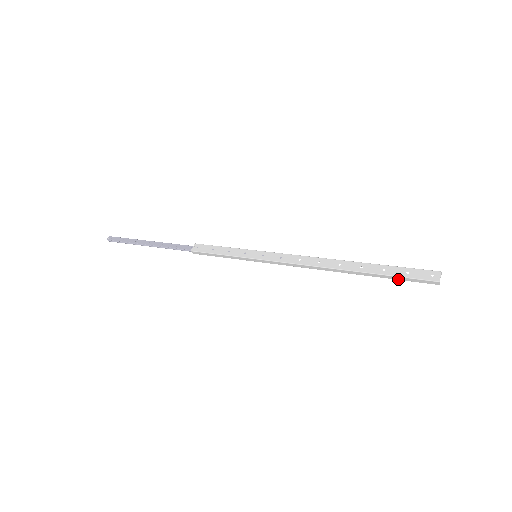
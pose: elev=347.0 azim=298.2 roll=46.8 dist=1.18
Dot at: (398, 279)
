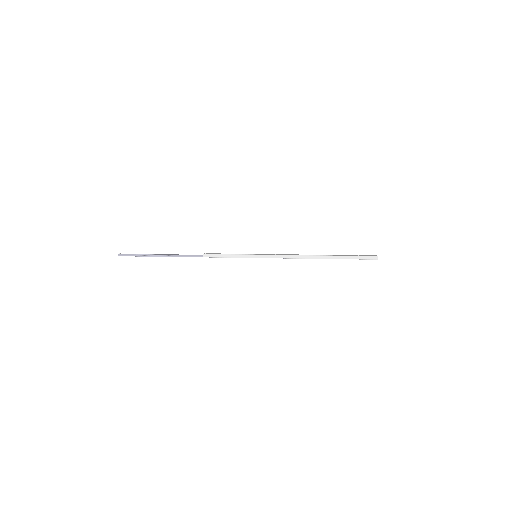
Dot at: (354, 258)
